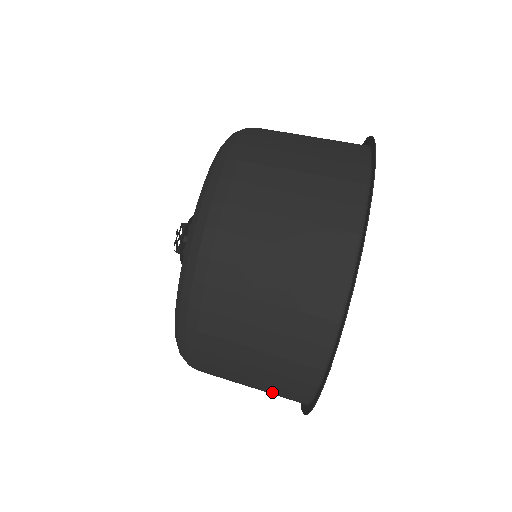
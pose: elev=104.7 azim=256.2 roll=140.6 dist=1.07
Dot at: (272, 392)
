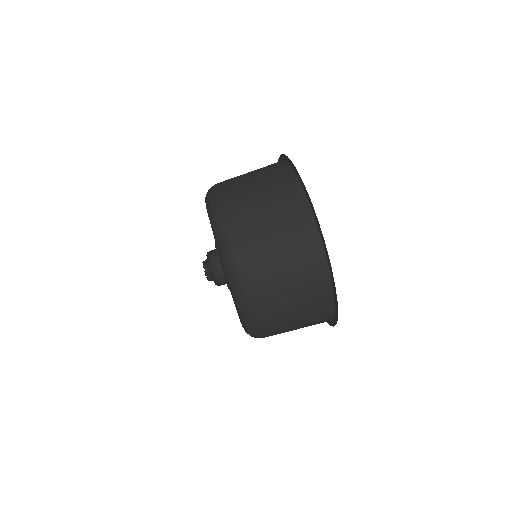
Dot at: occluded
